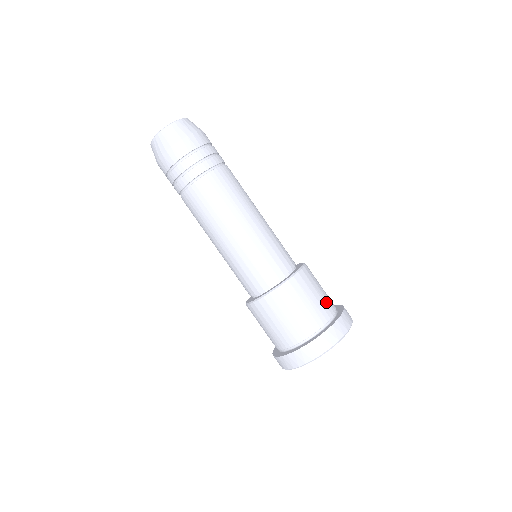
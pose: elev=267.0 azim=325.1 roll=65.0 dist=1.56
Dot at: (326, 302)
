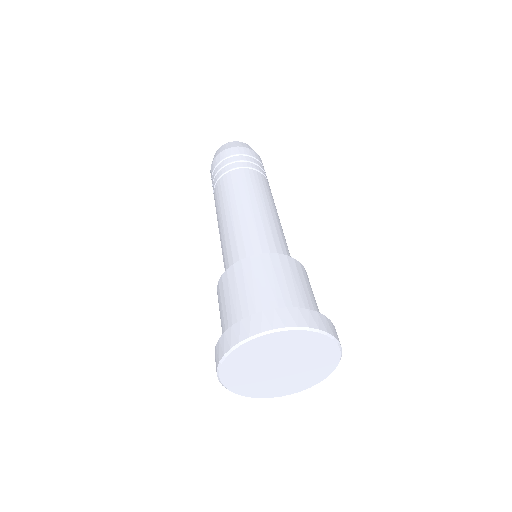
Dot at: (301, 297)
